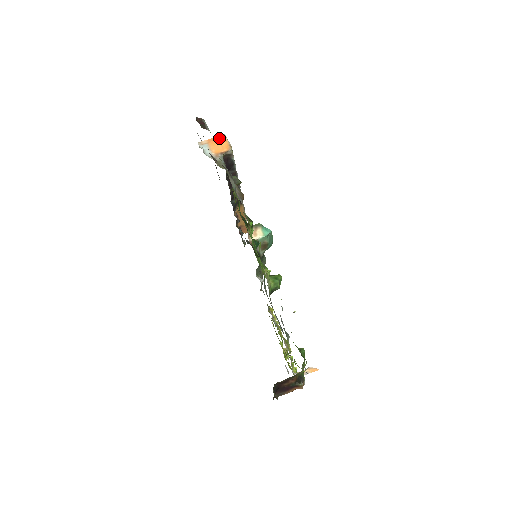
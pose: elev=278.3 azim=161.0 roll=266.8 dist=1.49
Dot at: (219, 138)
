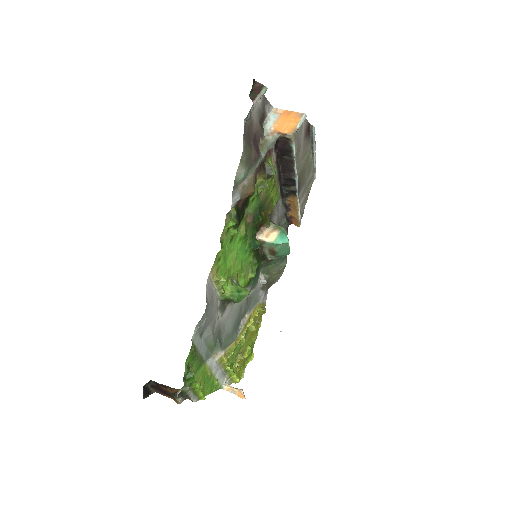
Dot at: (296, 115)
